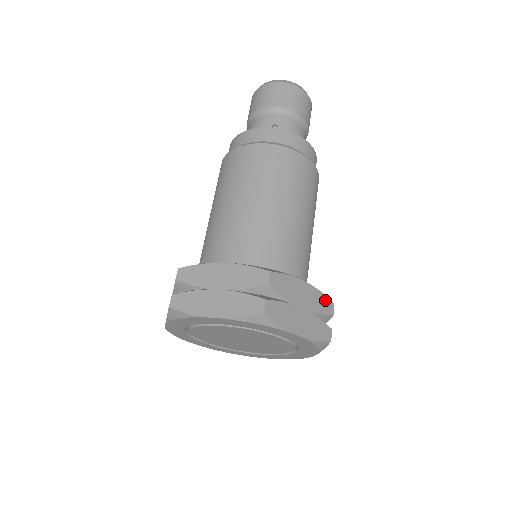
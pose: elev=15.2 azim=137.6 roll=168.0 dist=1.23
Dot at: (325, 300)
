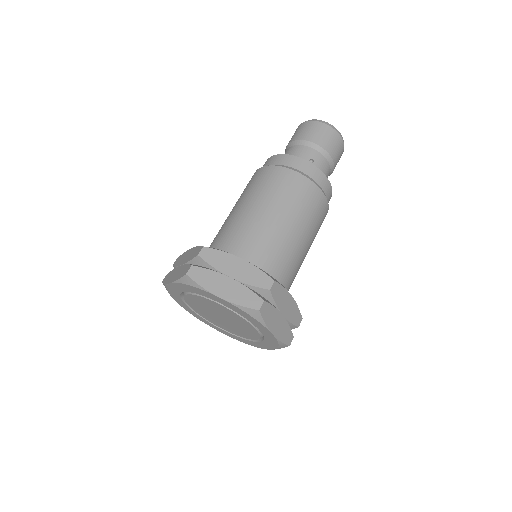
Dot at: (298, 314)
